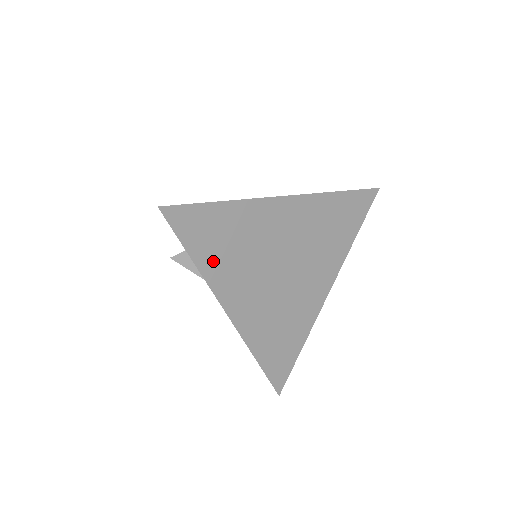
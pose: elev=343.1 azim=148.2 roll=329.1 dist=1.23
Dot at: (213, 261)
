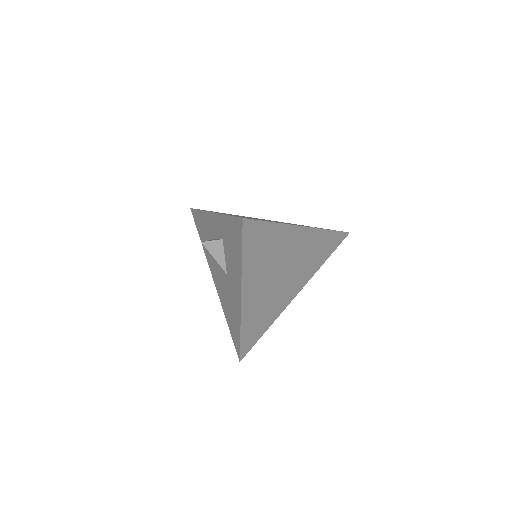
Dot at: (252, 262)
